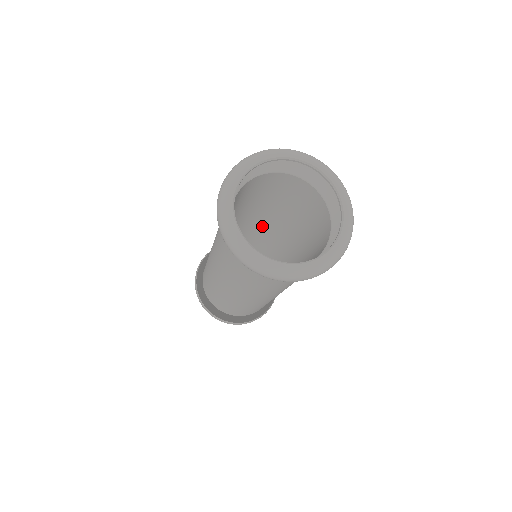
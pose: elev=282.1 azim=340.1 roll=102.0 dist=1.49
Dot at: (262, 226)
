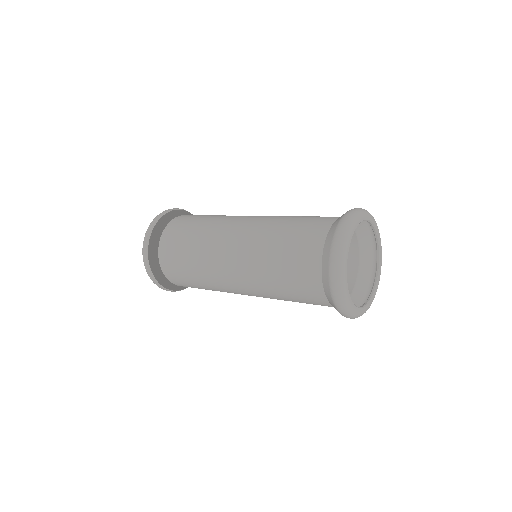
Dot at: occluded
